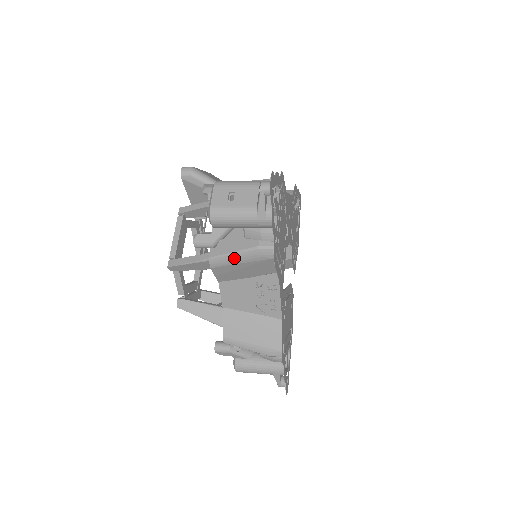
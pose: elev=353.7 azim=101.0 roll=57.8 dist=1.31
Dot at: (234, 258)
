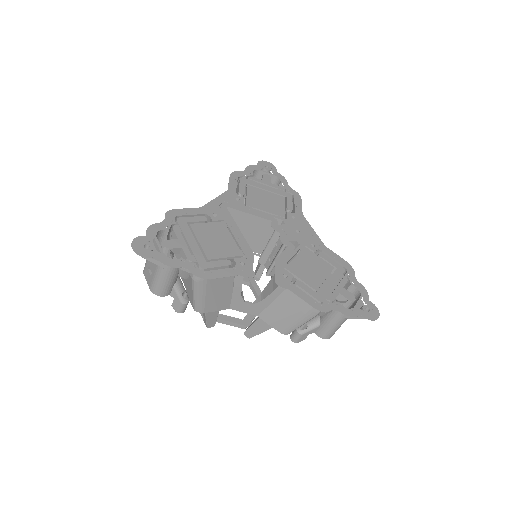
Dot at: occluded
